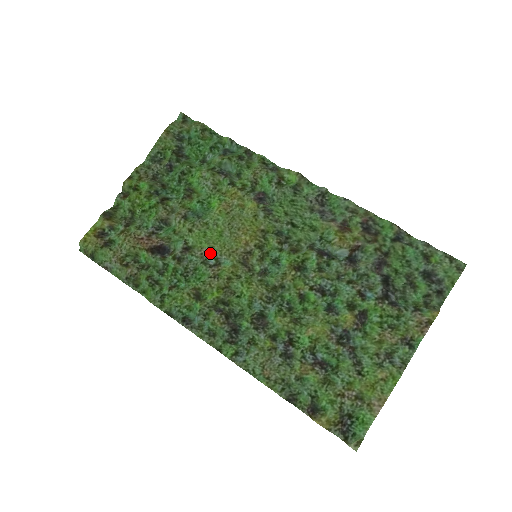
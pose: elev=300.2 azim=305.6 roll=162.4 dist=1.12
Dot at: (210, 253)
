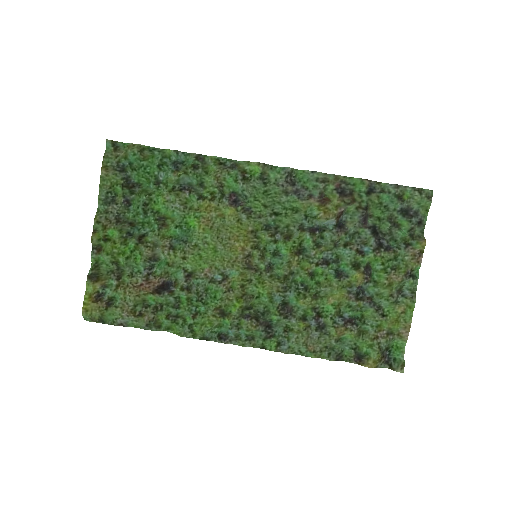
Dot at: (214, 271)
